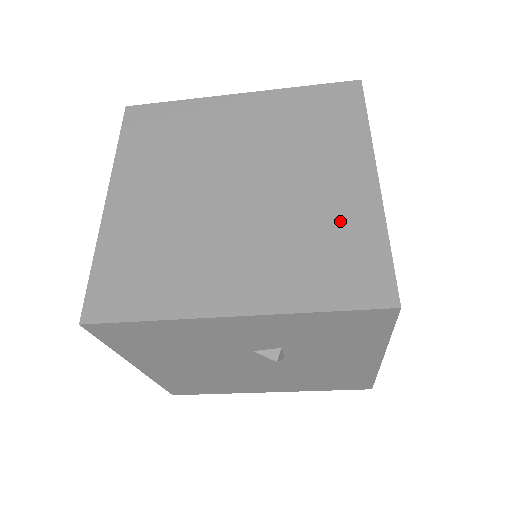
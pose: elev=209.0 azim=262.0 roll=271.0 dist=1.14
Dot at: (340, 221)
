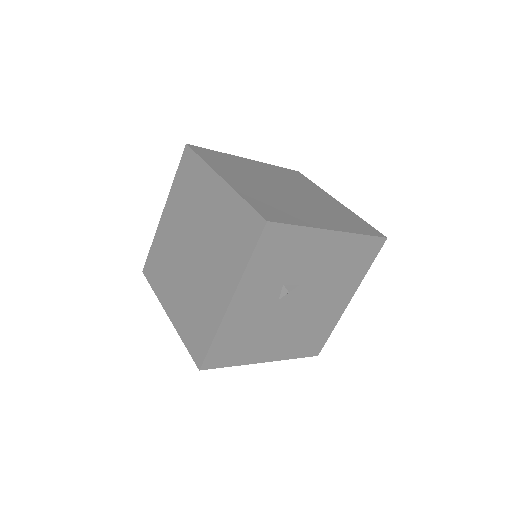
Dot at: (226, 215)
